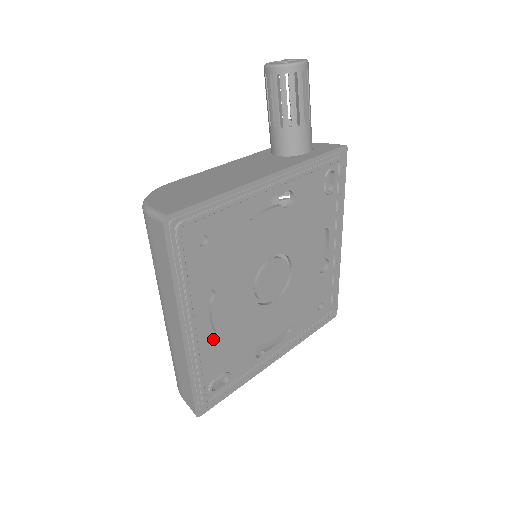
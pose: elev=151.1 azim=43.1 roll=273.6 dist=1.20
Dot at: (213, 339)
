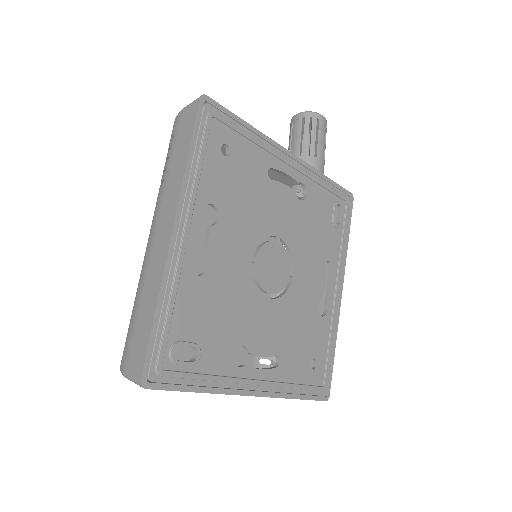
Dot at: (199, 276)
